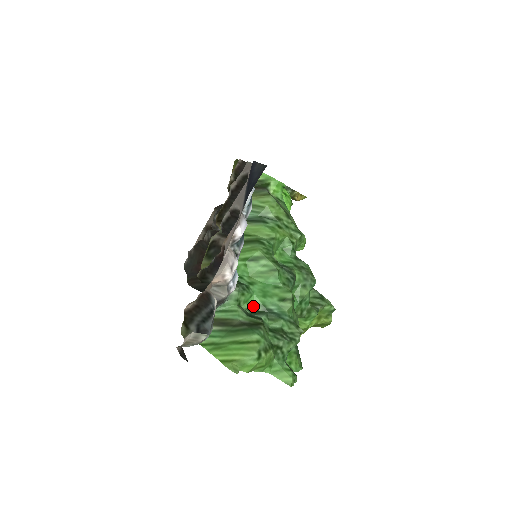
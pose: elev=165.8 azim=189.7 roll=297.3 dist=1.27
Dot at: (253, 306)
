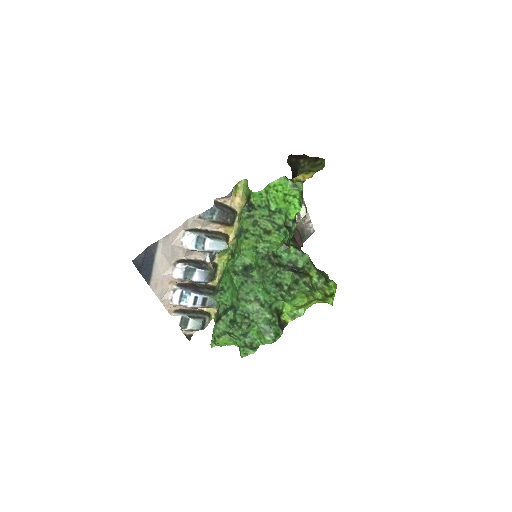
Dot at: (231, 303)
